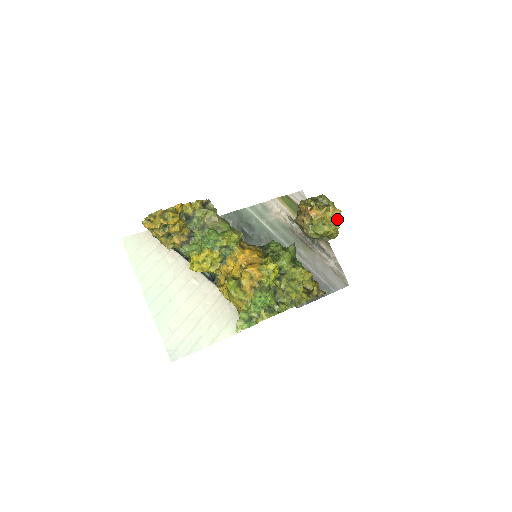
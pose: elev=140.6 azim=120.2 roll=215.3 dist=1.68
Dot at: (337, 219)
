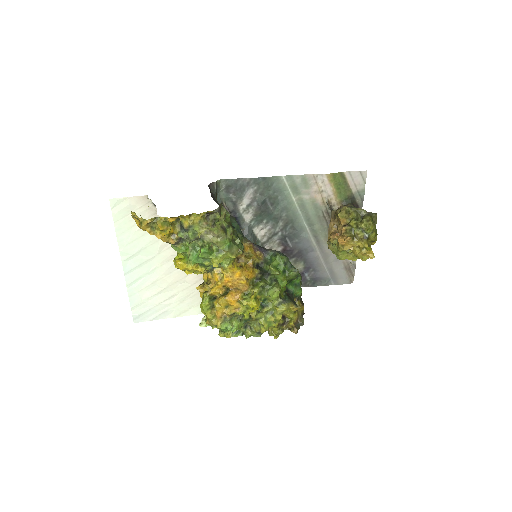
Dot at: occluded
